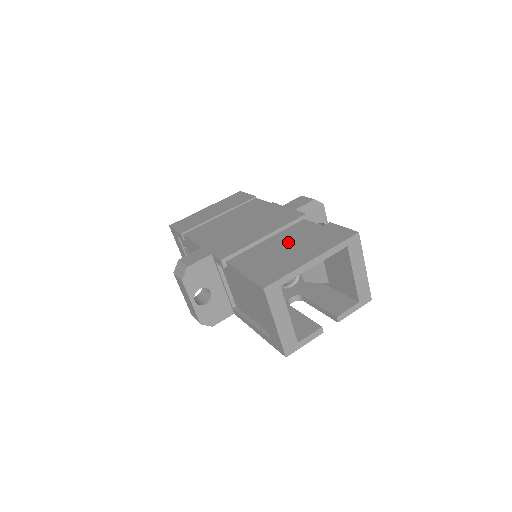
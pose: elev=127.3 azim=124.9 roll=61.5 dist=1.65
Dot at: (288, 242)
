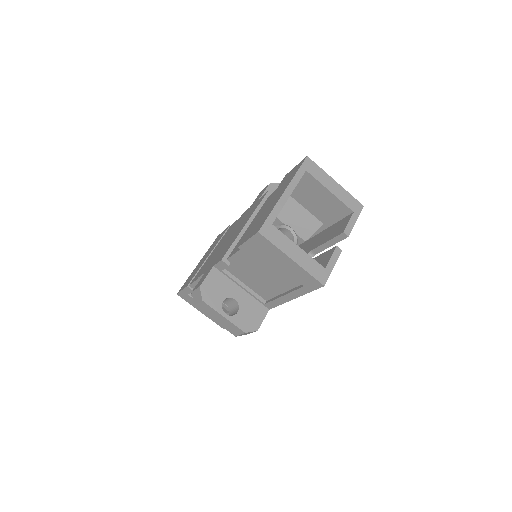
Dot at: occluded
